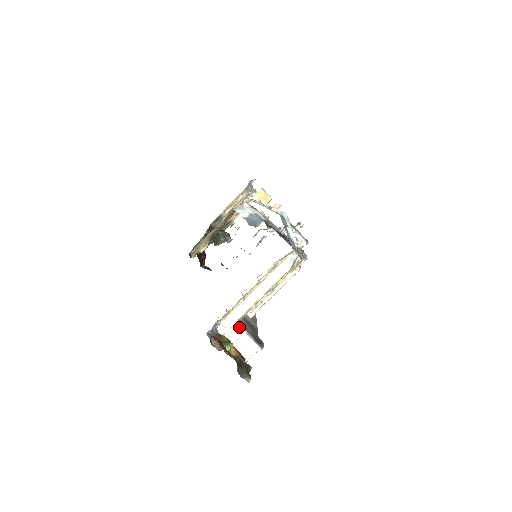
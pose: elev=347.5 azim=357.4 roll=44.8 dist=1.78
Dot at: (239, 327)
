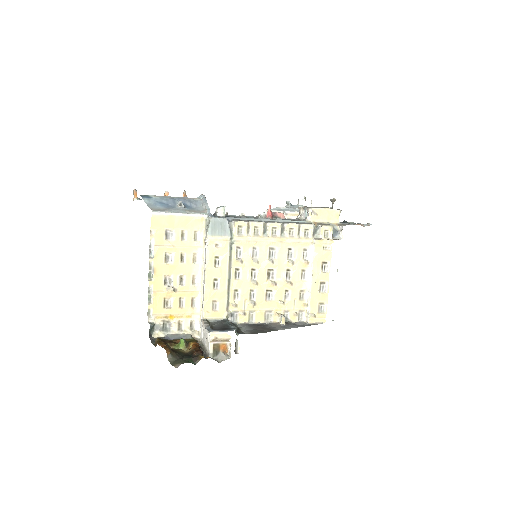
Dot at: (202, 323)
